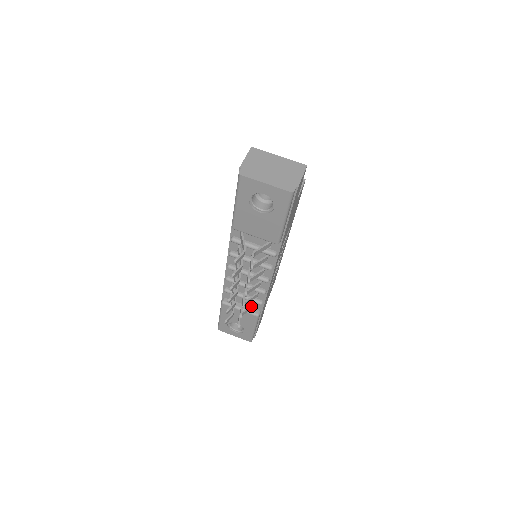
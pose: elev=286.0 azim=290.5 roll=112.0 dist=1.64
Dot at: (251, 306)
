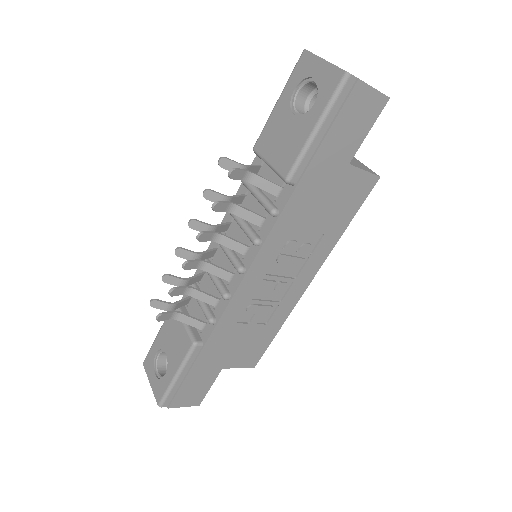
Dot at: (198, 319)
